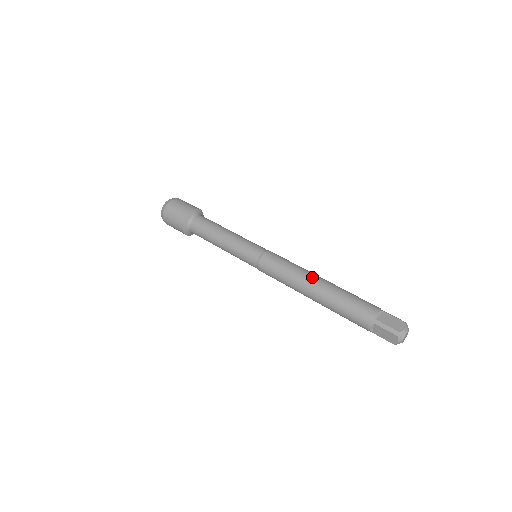
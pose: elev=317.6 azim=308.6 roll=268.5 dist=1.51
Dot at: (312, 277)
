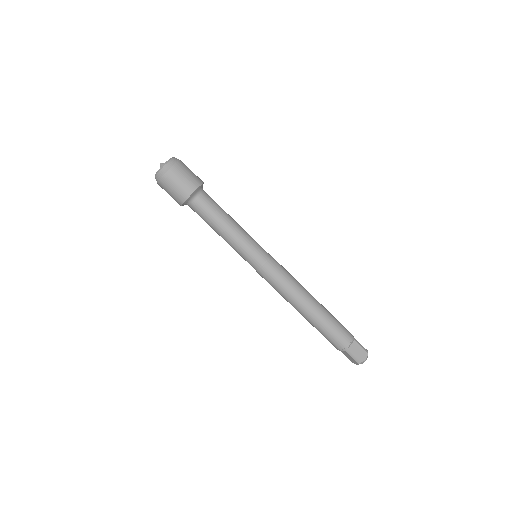
Dot at: (306, 299)
